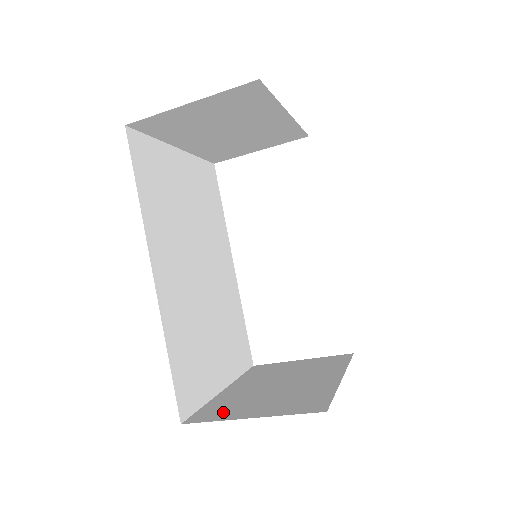
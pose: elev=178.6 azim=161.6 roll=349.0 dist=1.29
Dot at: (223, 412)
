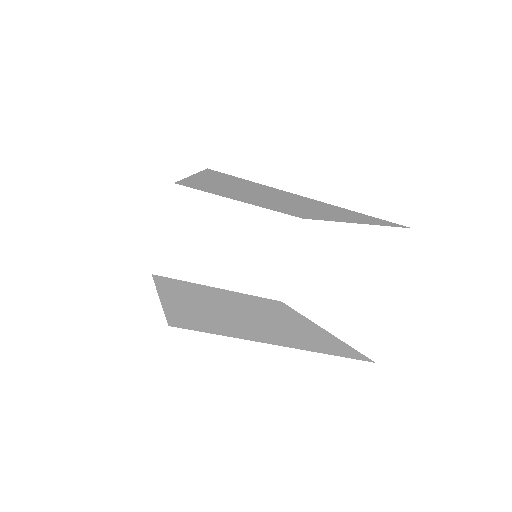
Dot at: occluded
